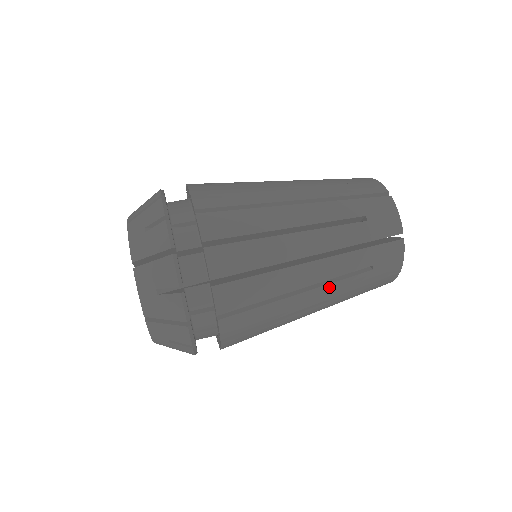
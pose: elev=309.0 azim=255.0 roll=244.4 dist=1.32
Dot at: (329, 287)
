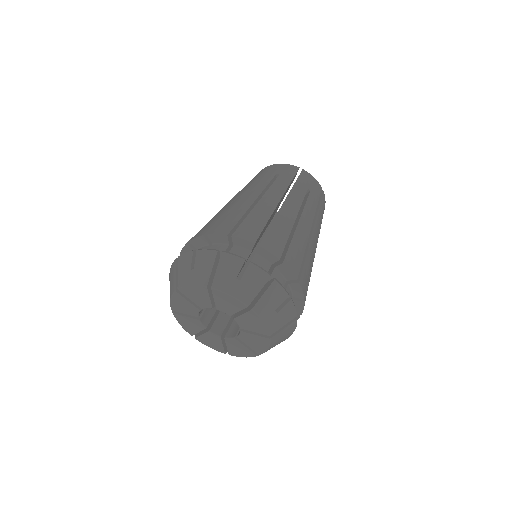
Dot at: occluded
